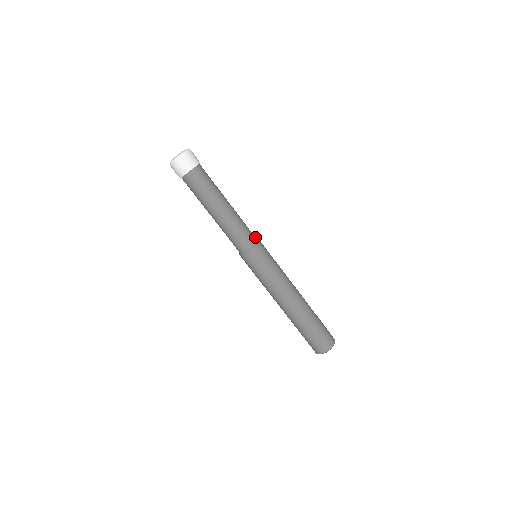
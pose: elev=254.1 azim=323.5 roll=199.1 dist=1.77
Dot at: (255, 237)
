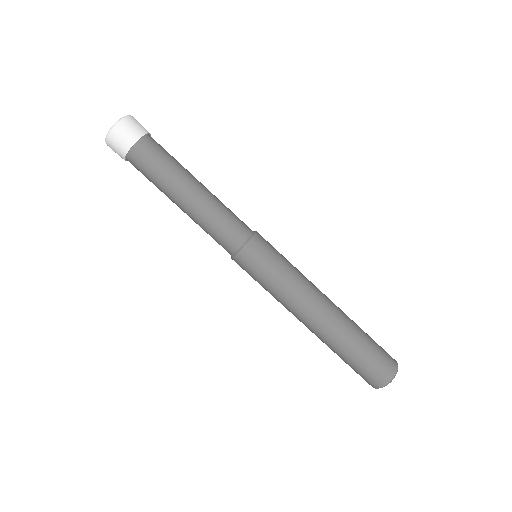
Dot at: (249, 228)
